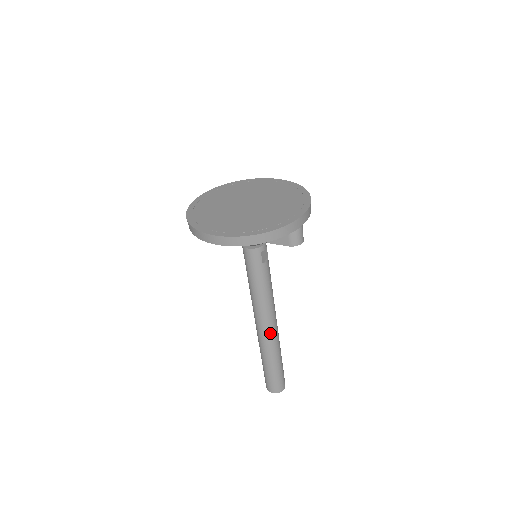
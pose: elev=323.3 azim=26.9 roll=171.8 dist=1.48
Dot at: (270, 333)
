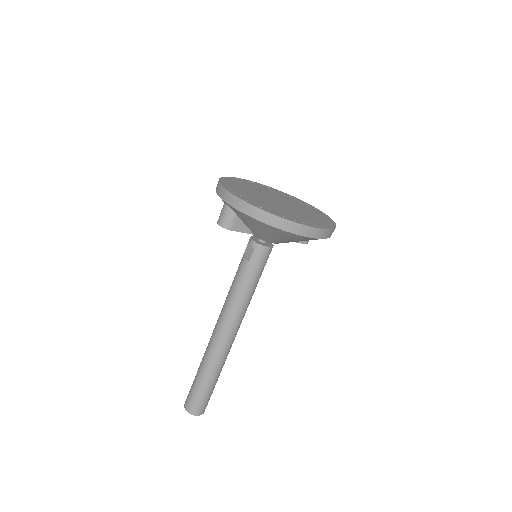
Dot at: occluded
